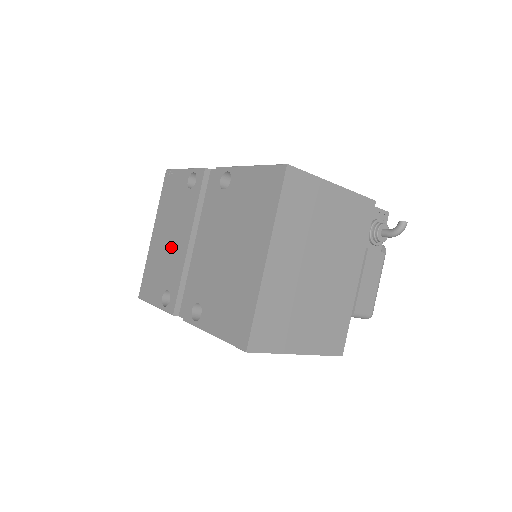
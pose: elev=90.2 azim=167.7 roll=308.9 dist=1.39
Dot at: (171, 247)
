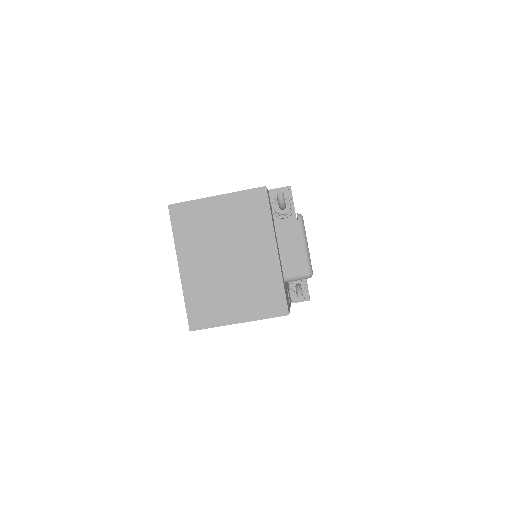
Dot at: occluded
